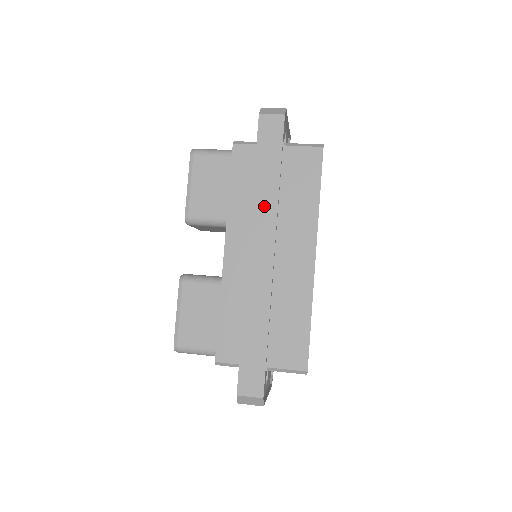
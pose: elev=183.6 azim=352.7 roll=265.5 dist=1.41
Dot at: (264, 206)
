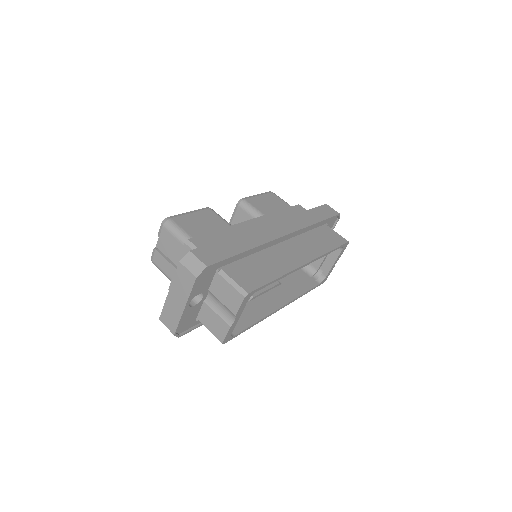
Dot at: (299, 221)
